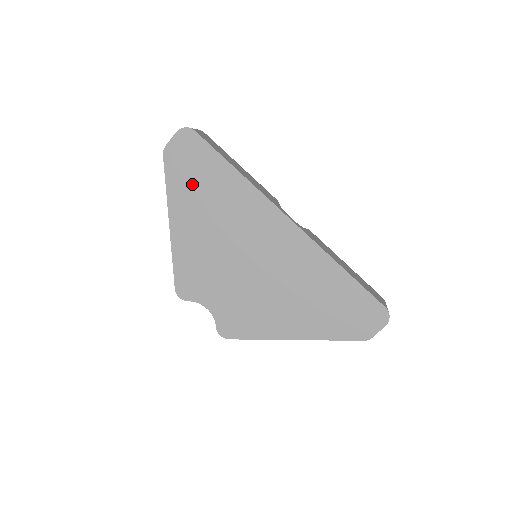
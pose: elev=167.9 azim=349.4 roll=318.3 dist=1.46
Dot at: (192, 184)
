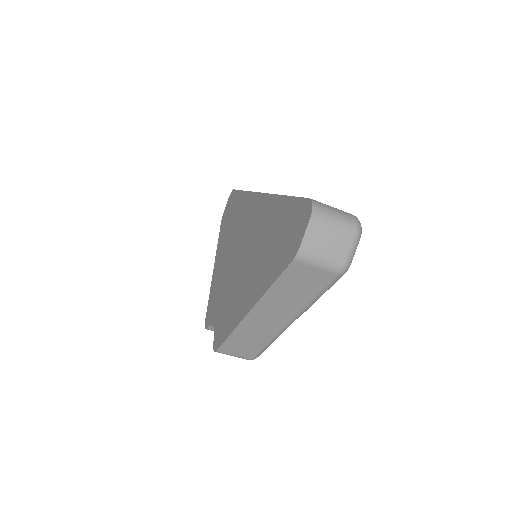
Dot at: (227, 225)
